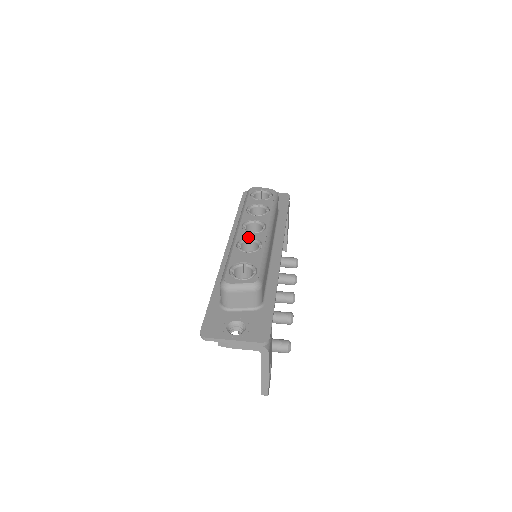
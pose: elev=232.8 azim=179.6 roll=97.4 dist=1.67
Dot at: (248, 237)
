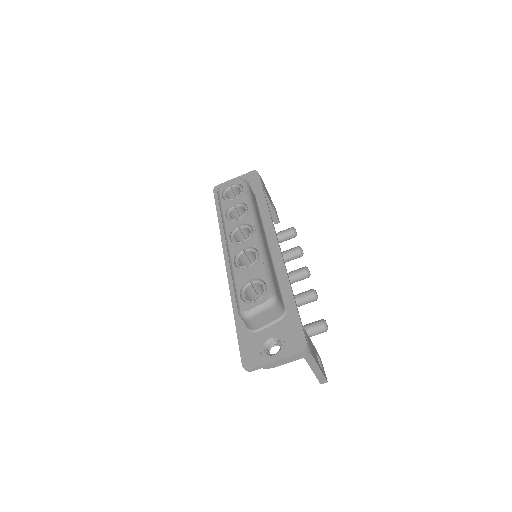
Dot at: (241, 249)
